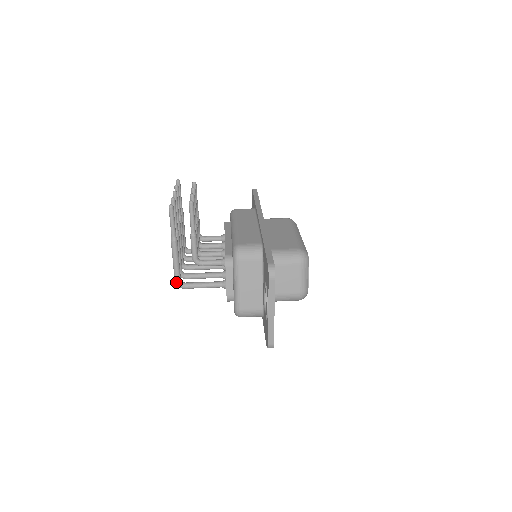
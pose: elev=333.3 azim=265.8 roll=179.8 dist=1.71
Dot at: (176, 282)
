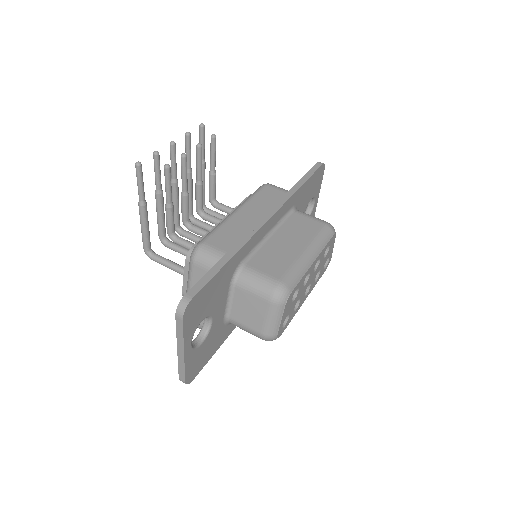
Dot at: (144, 249)
